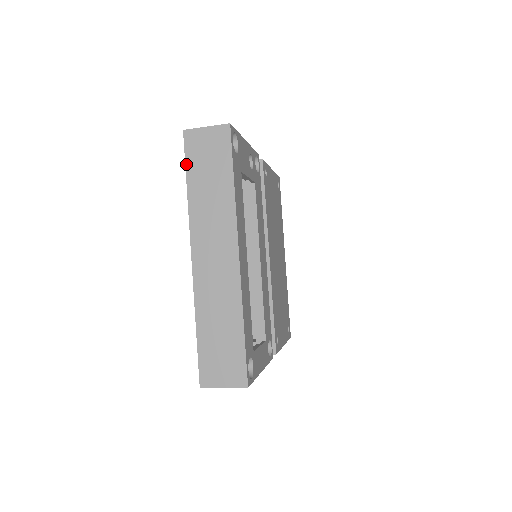
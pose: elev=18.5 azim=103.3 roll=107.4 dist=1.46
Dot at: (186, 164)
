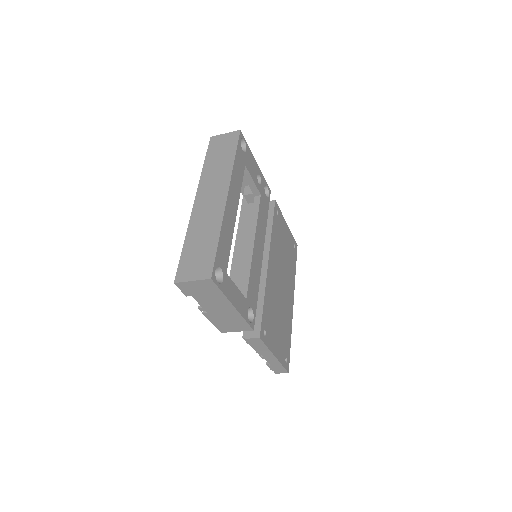
Dot at: (207, 153)
